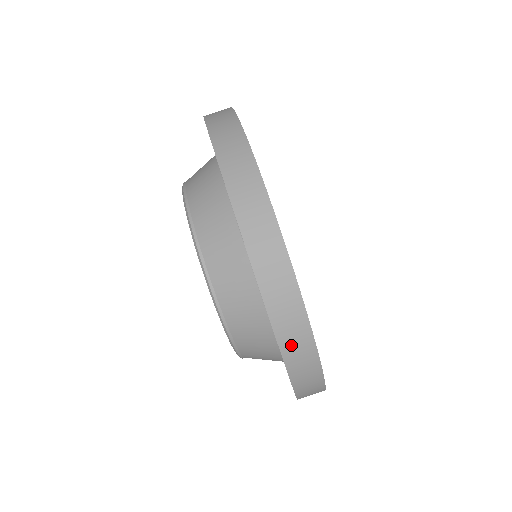
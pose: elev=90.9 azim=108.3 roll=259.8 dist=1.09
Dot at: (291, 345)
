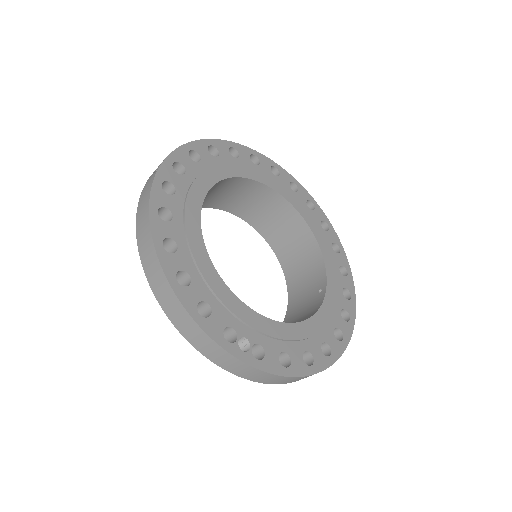
Dot at: occluded
